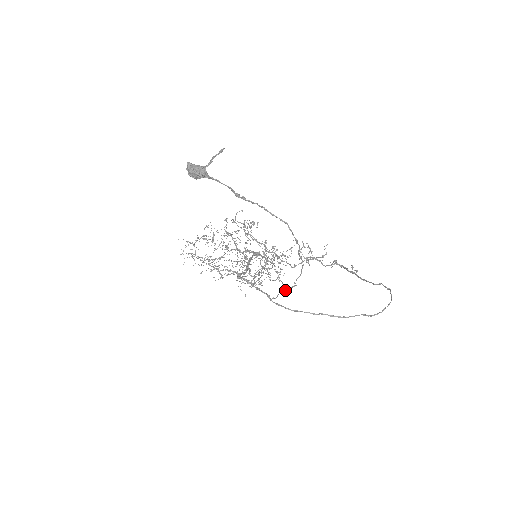
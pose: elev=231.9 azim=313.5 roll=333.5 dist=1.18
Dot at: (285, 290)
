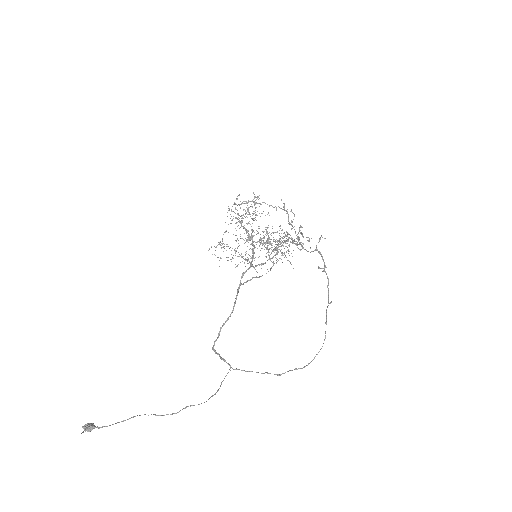
Dot at: occluded
